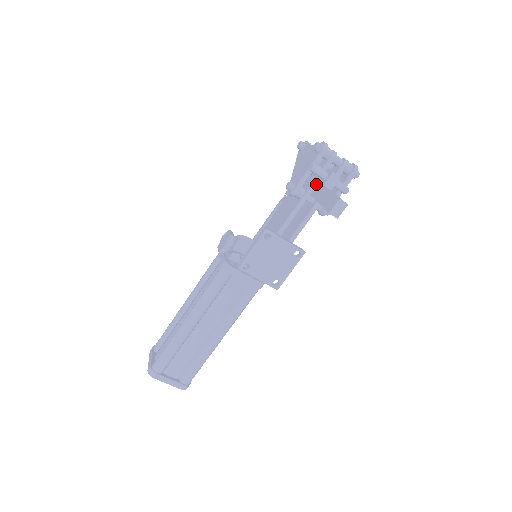
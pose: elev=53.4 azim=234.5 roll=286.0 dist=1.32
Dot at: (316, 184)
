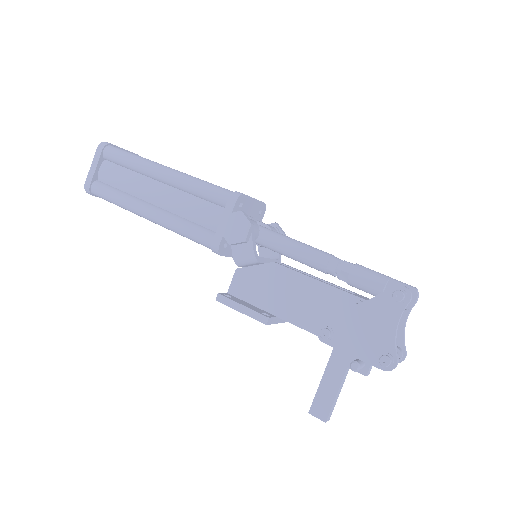
Dot at: occluded
